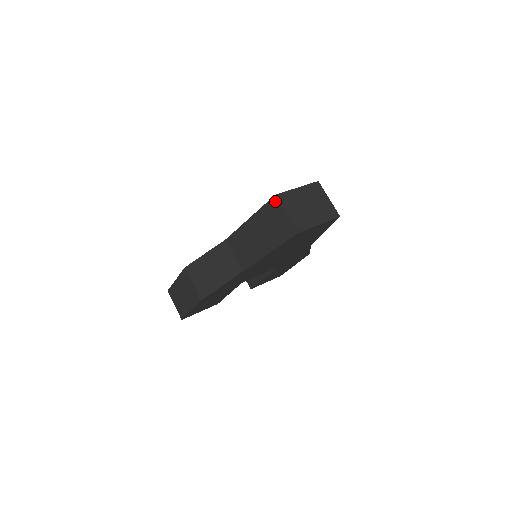
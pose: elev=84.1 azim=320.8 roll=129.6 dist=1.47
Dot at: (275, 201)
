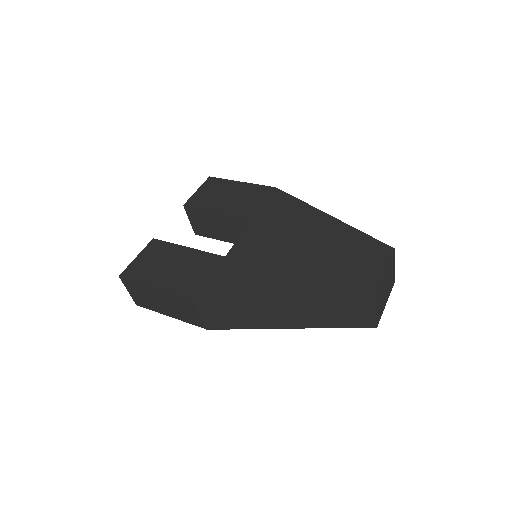
Dot at: (370, 298)
